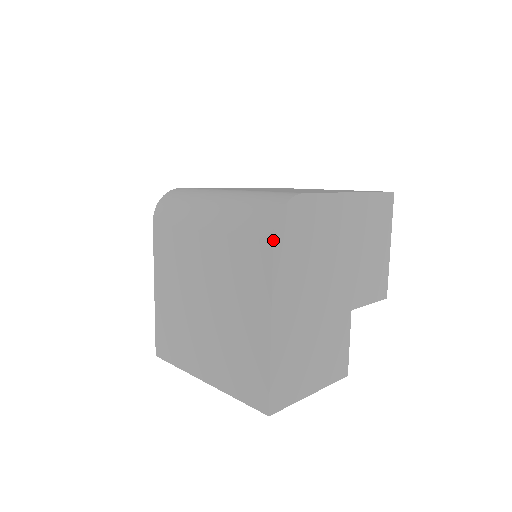
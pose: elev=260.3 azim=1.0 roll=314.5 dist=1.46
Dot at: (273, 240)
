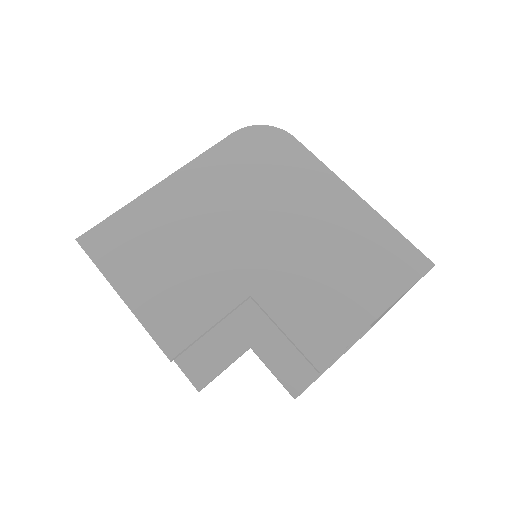
Dot at: (232, 133)
